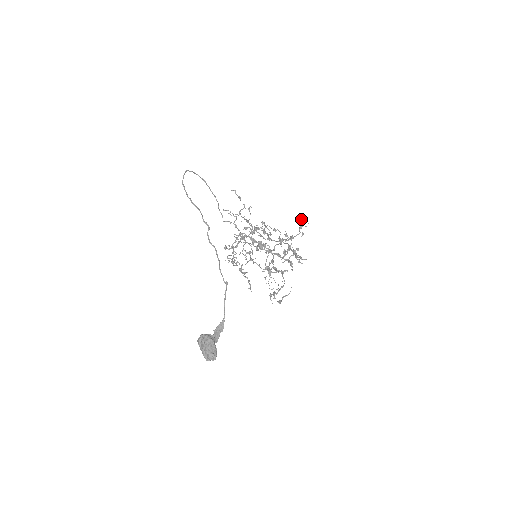
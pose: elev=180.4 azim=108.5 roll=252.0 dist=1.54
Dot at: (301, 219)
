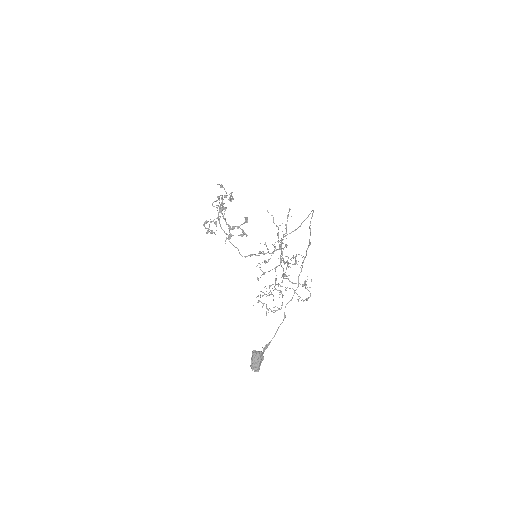
Dot at: occluded
